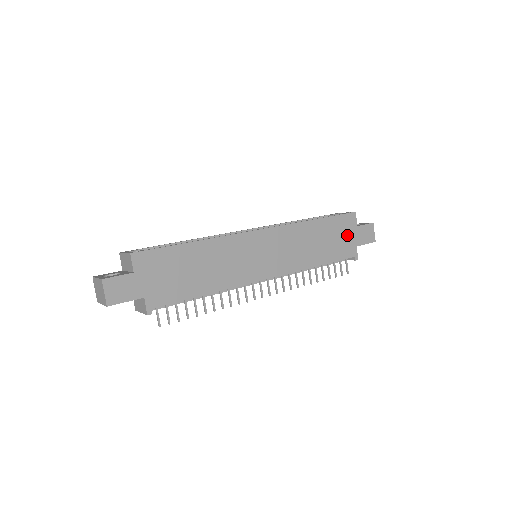
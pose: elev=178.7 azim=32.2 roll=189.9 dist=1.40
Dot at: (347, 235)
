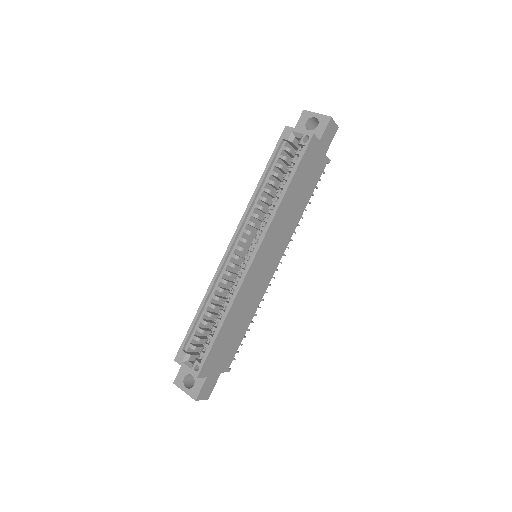
Dot at: (315, 160)
